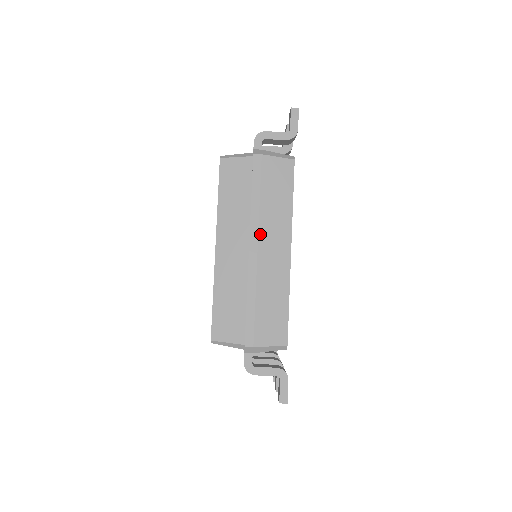
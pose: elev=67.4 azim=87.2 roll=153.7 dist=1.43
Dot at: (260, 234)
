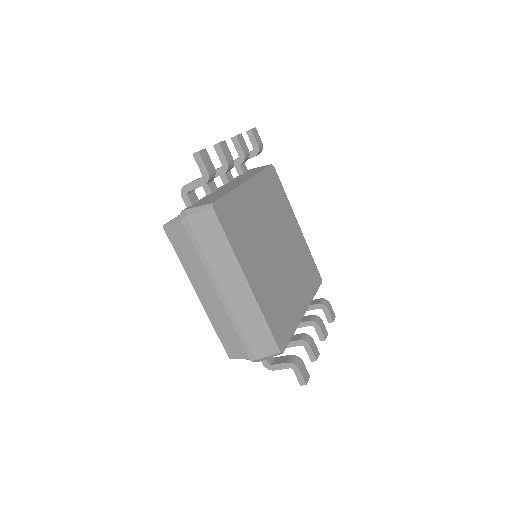
Dot at: (218, 280)
